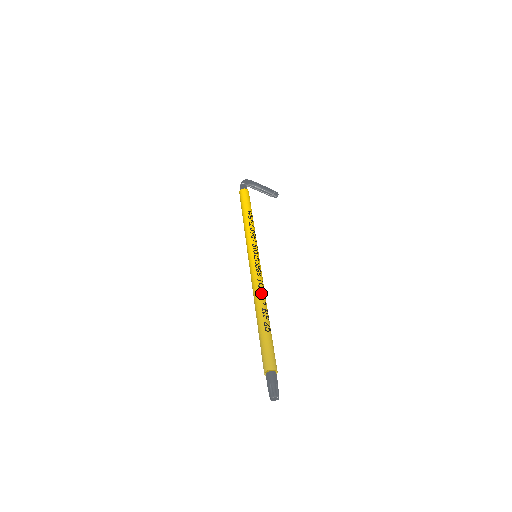
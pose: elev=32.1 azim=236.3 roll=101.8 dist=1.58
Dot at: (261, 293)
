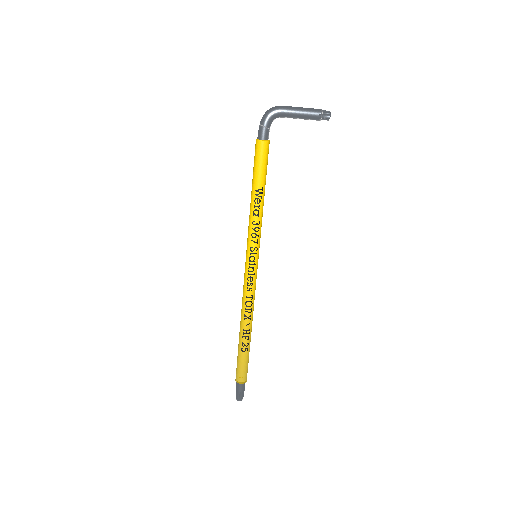
Dot at: (246, 312)
